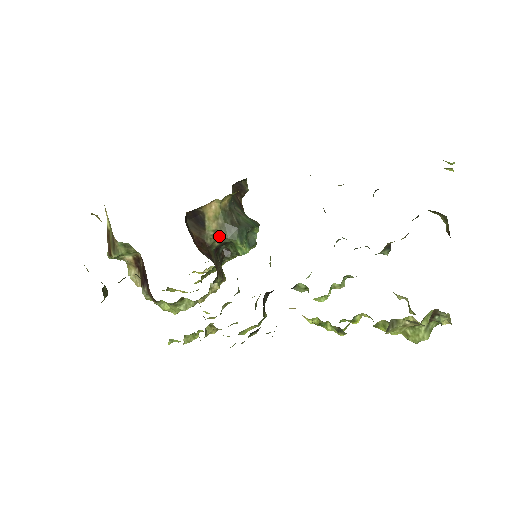
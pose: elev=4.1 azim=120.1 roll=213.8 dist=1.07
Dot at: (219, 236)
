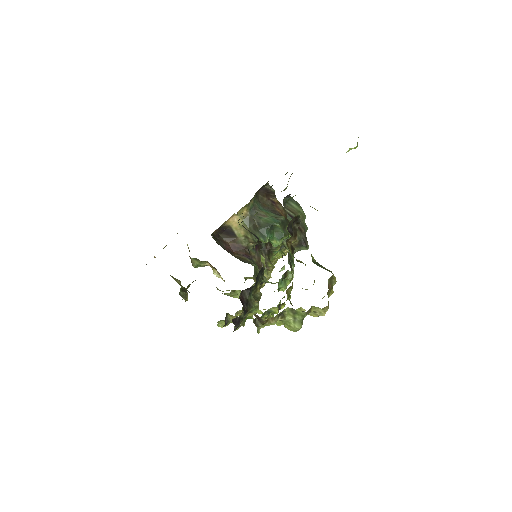
Dot at: (249, 239)
